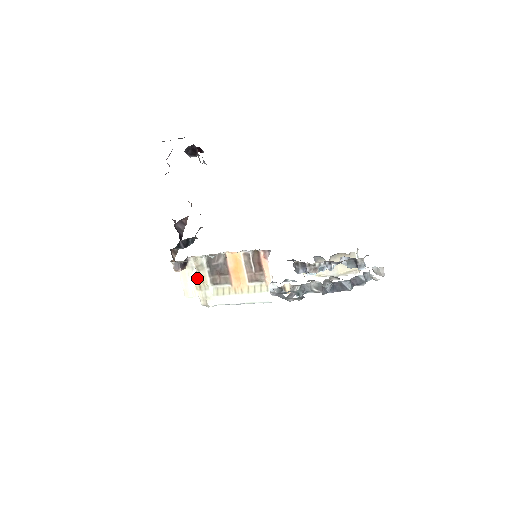
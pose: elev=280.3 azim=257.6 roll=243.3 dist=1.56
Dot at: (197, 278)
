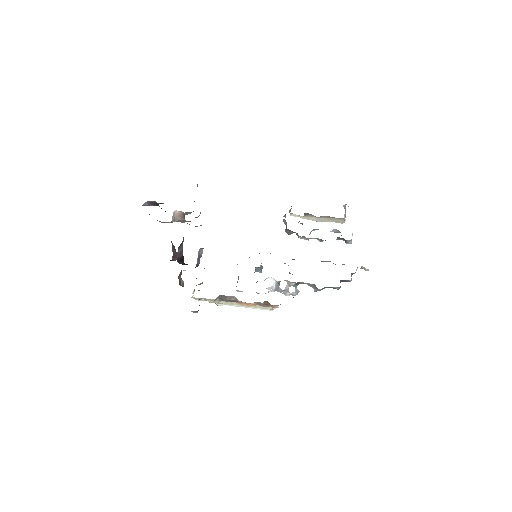
Dot at: occluded
